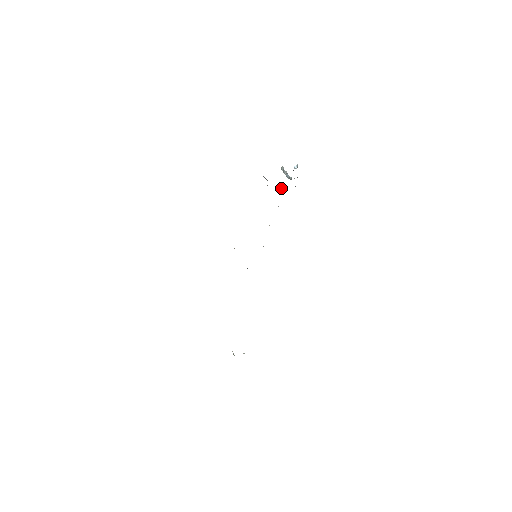
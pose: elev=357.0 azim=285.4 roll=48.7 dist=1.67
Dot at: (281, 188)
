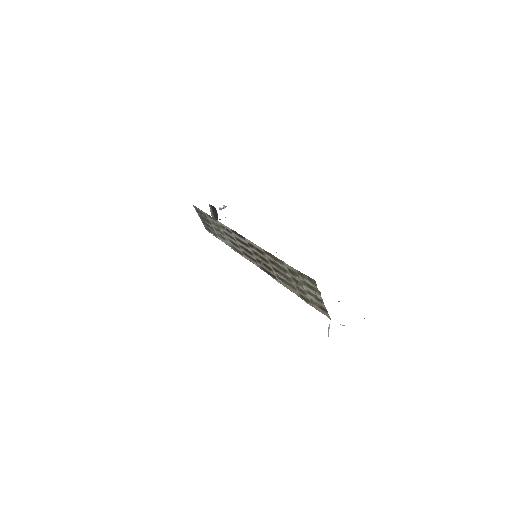
Dot at: occluded
